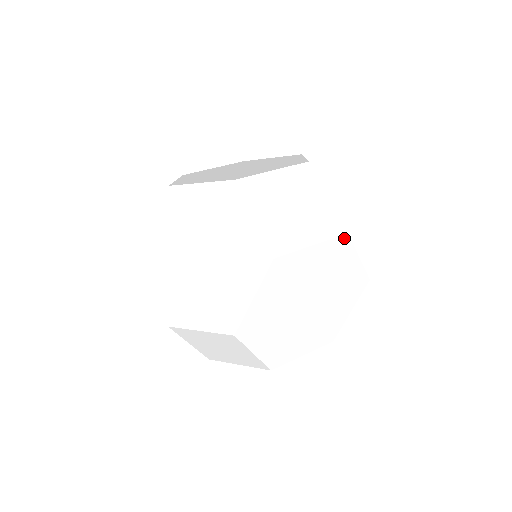
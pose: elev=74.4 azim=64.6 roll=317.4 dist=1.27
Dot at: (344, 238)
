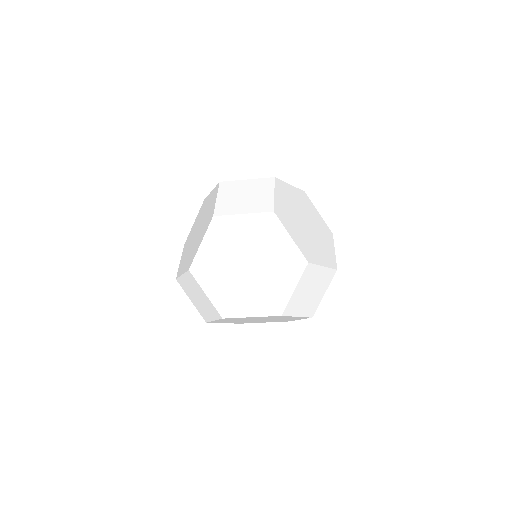
Dot at: occluded
